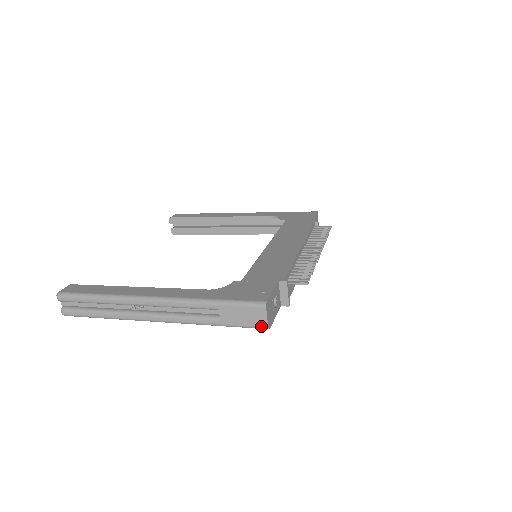
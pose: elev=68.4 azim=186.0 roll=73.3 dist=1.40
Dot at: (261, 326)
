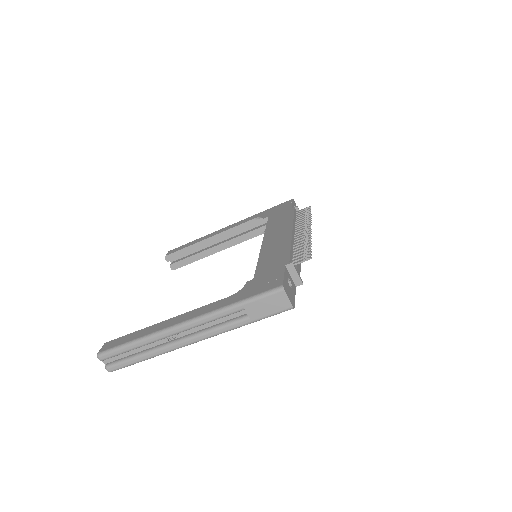
Dot at: (286, 308)
